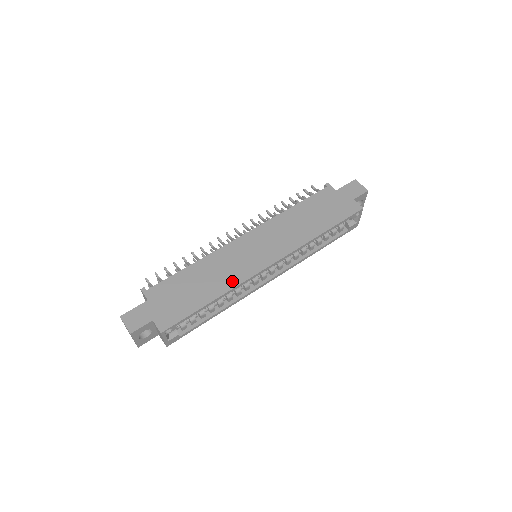
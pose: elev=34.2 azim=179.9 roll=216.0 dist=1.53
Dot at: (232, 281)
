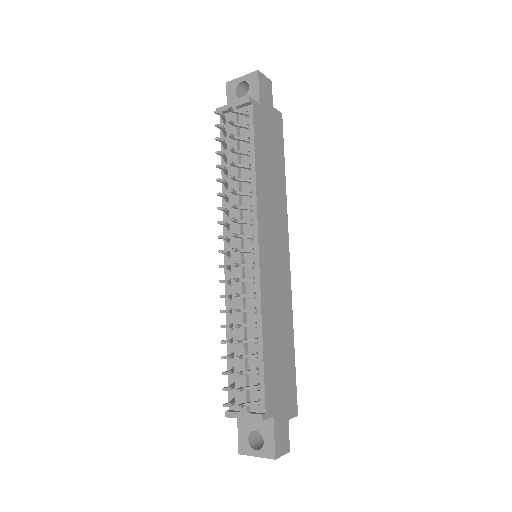
Dot at: (288, 309)
